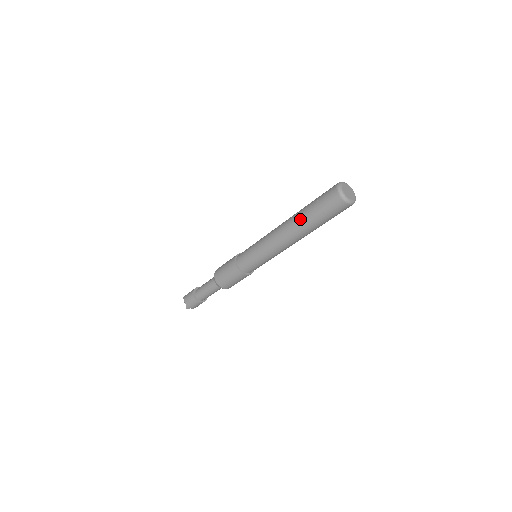
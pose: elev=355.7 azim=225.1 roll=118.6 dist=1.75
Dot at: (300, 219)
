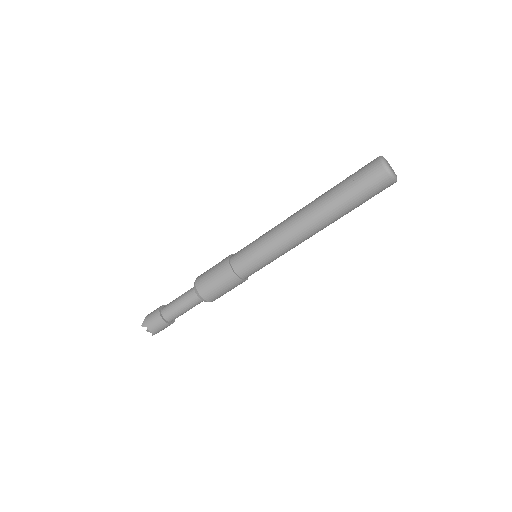
Dot at: (334, 210)
